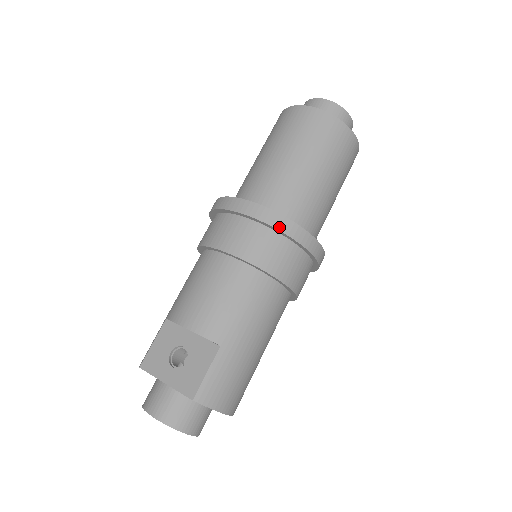
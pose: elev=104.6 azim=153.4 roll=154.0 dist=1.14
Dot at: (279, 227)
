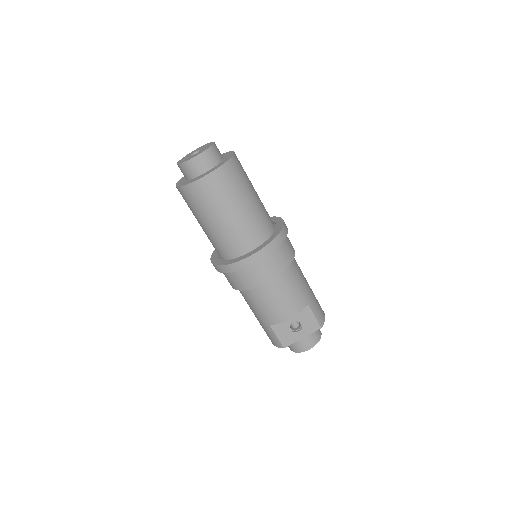
Dot at: (279, 244)
